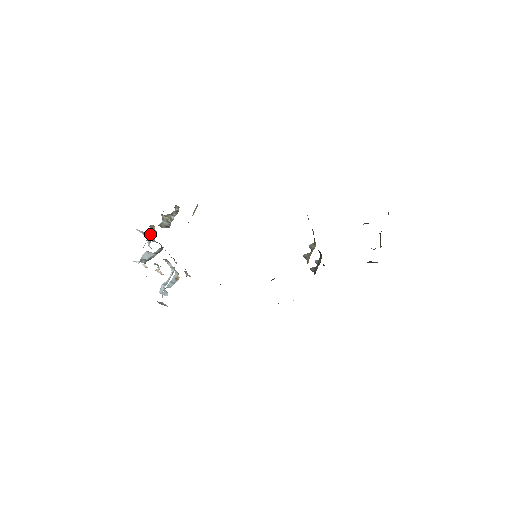
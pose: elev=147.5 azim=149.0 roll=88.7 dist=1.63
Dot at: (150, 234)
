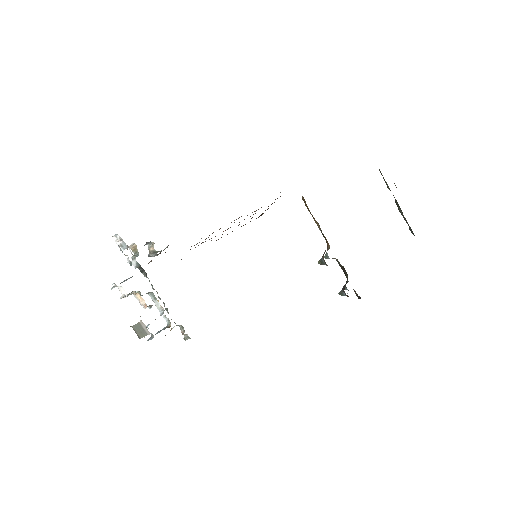
Dot at: (132, 257)
